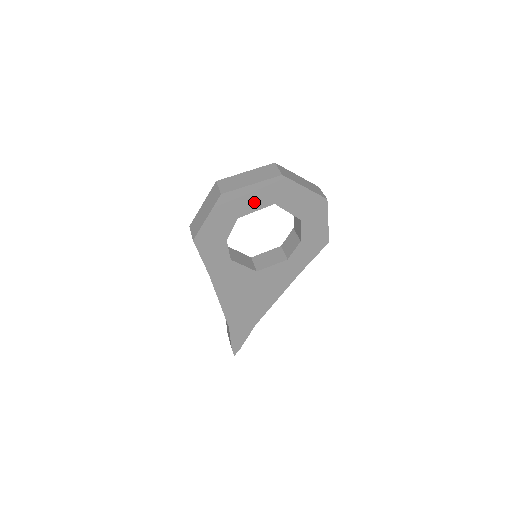
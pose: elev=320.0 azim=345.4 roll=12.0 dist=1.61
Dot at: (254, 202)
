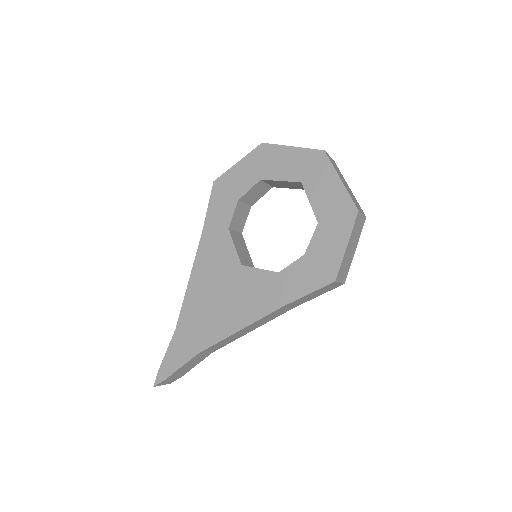
Dot at: (284, 169)
